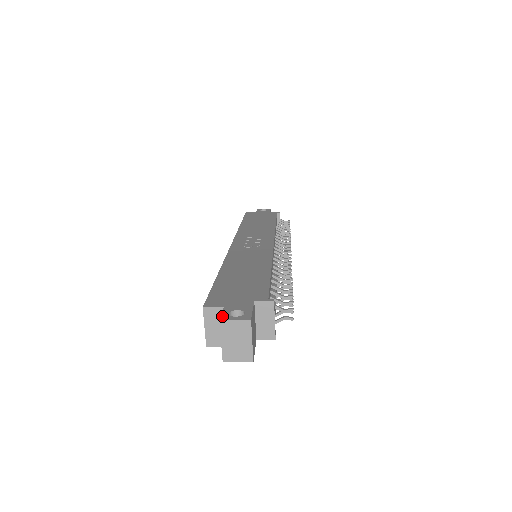
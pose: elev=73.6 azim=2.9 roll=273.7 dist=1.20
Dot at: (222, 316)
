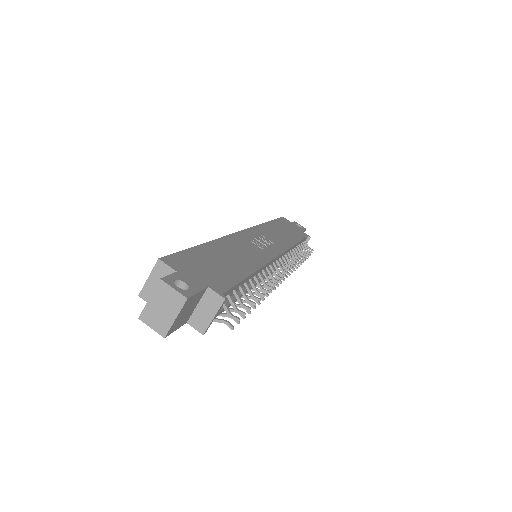
Dot at: (166, 277)
